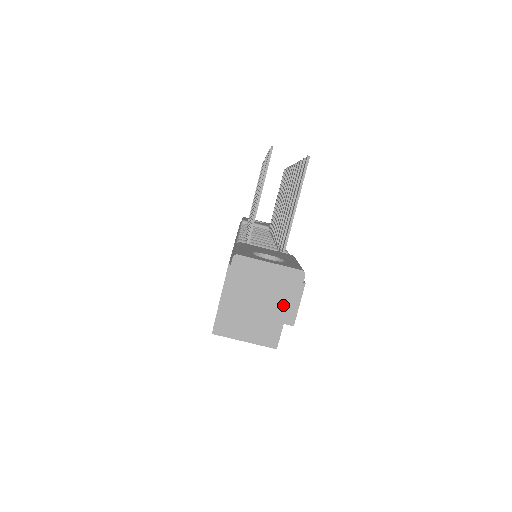
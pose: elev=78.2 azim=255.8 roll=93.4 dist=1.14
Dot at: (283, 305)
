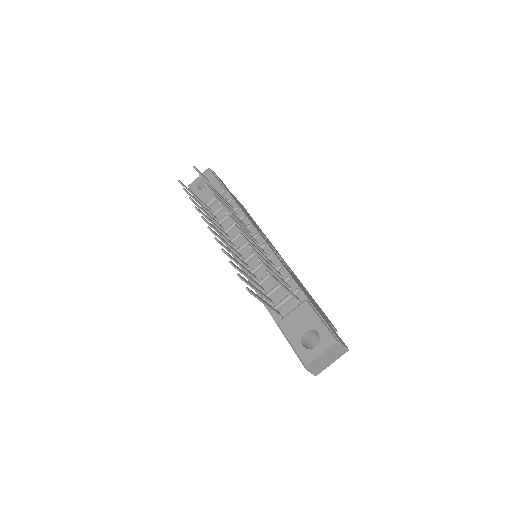
Dot at: (339, 353)
